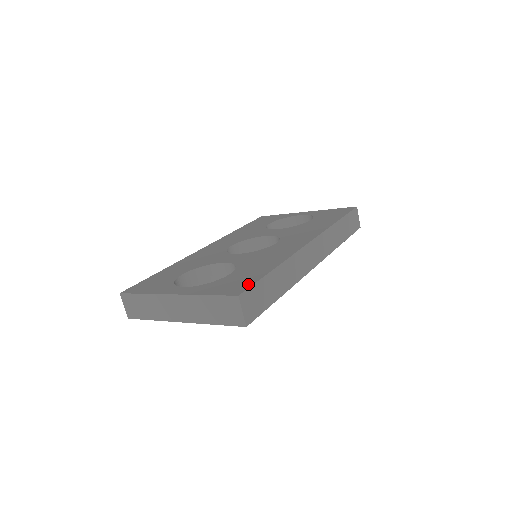
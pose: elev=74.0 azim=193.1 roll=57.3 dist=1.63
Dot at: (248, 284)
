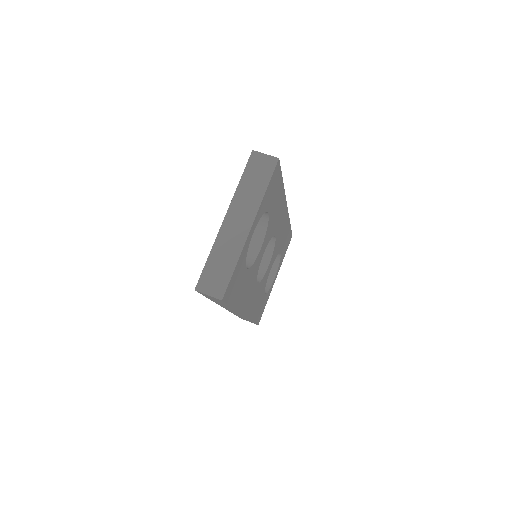
Dot at: occluded
